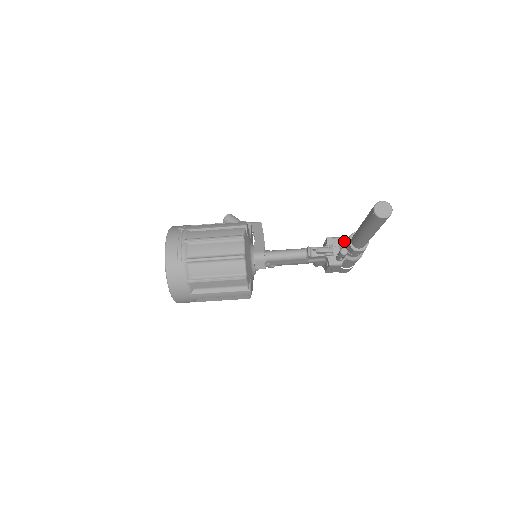
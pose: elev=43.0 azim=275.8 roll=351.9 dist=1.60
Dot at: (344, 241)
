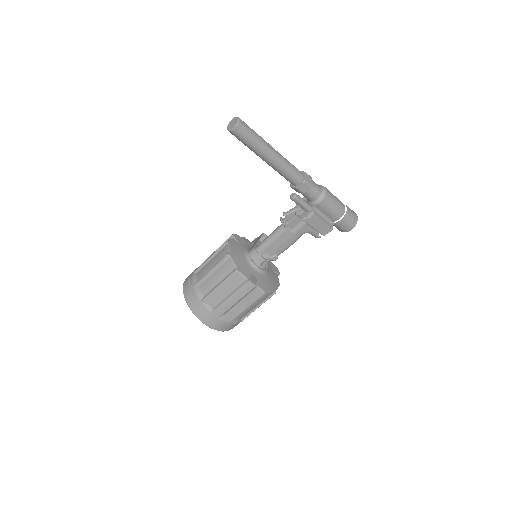
Dot at: occluded
